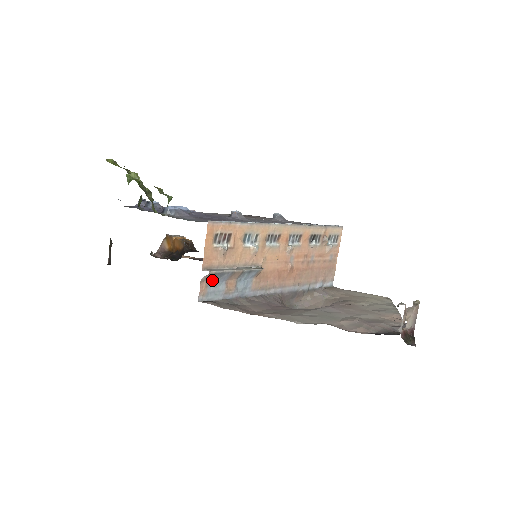
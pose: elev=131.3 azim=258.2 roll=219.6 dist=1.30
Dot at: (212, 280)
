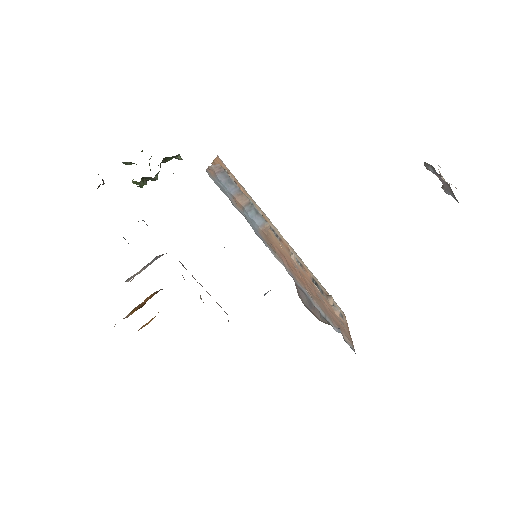
Dot at: (220, 178)
